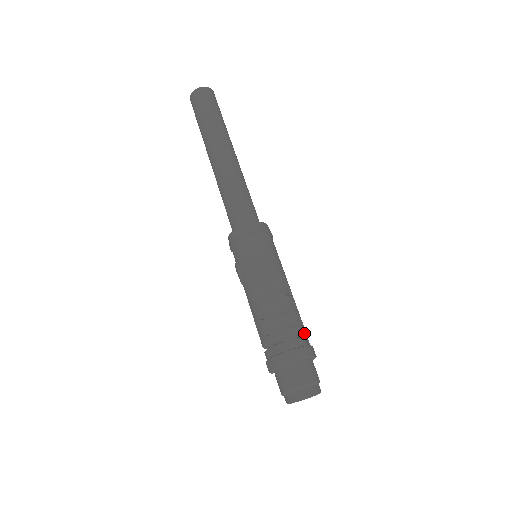
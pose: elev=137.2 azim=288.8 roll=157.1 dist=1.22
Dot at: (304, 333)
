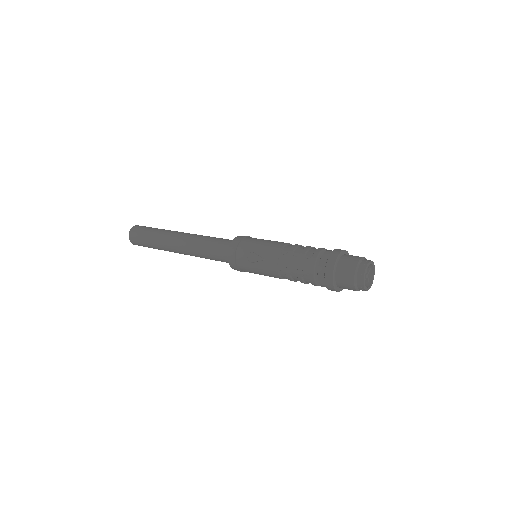
Dot at: occluded
